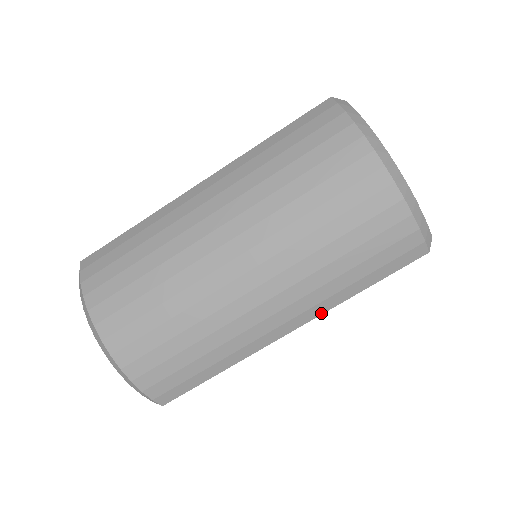
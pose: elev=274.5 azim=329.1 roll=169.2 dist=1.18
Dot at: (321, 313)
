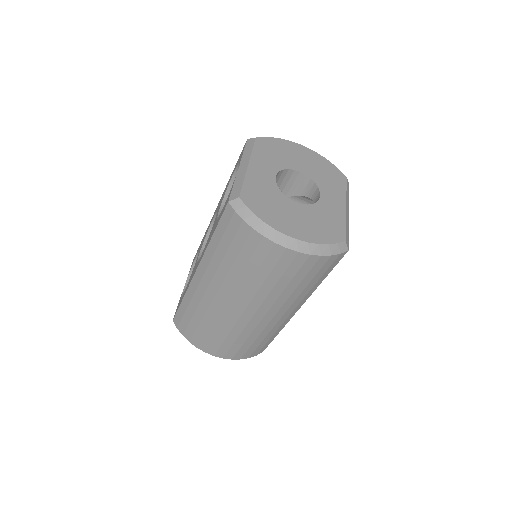
Dot at: occluded
